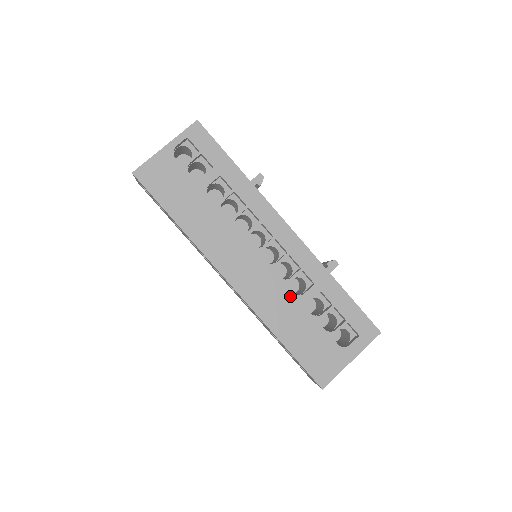
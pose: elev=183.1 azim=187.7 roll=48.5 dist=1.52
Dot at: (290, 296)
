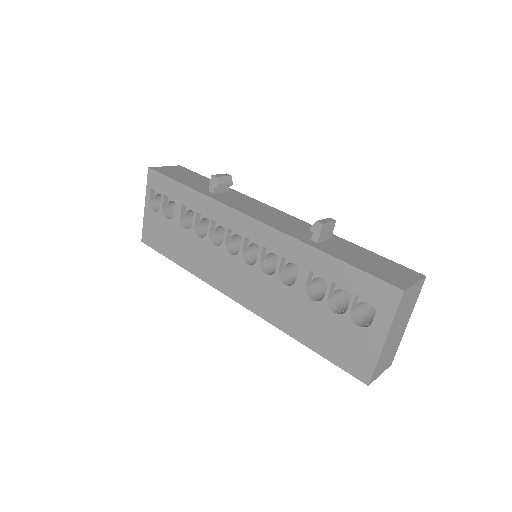
Dot at: (285, 290)
